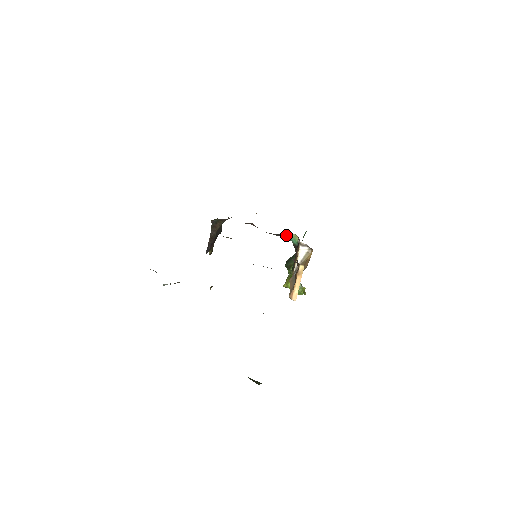
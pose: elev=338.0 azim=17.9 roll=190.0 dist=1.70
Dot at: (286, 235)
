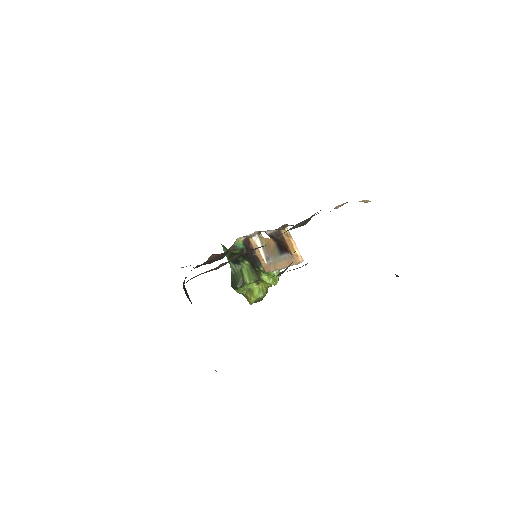
Dot at: occluded
